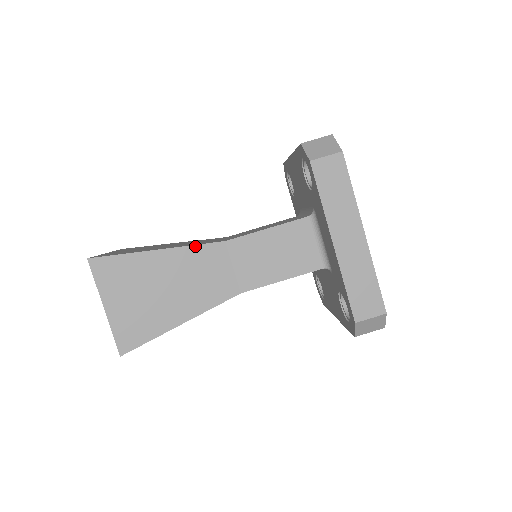
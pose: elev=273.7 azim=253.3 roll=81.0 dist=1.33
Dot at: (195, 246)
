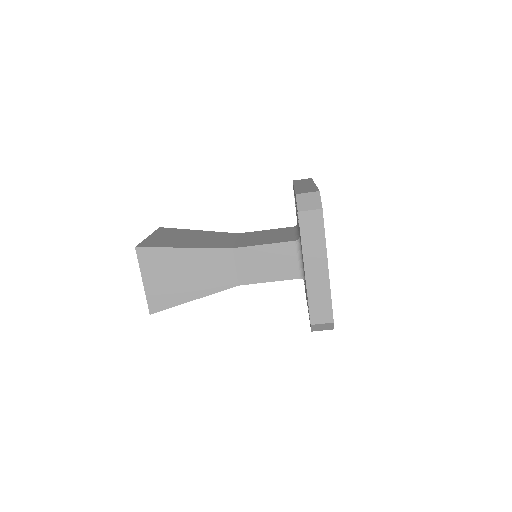
Dot at: (211, 249)
